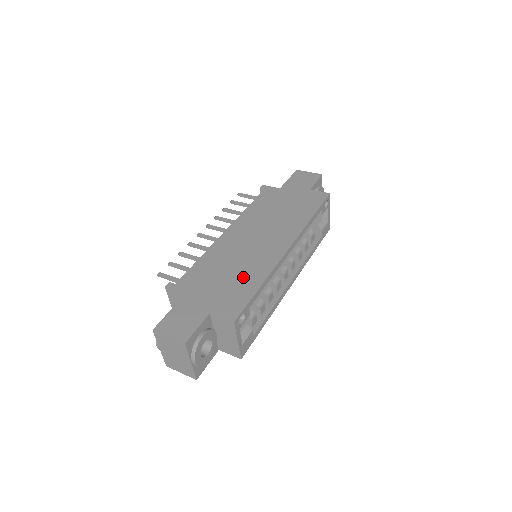
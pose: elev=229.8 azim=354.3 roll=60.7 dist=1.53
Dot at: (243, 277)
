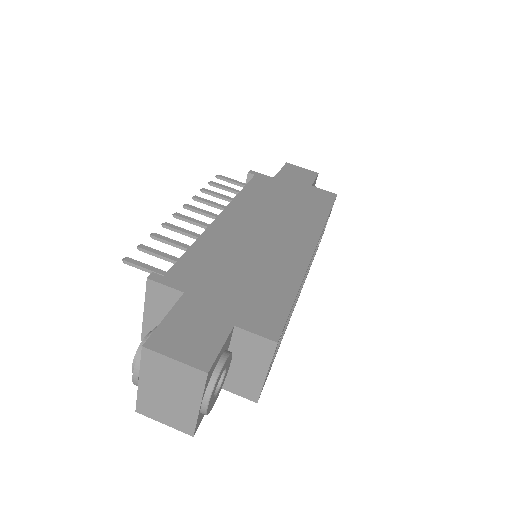
Dot at: (267, 278)
